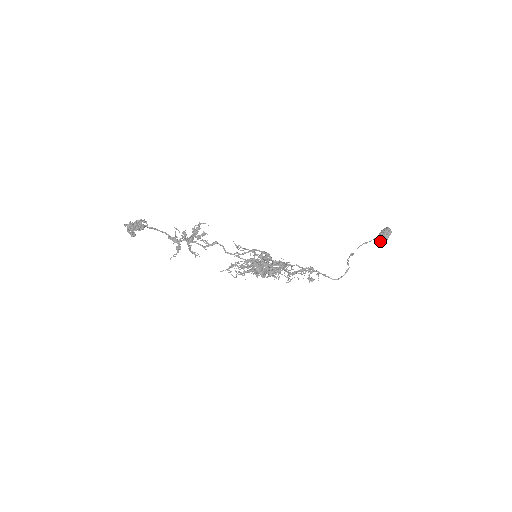
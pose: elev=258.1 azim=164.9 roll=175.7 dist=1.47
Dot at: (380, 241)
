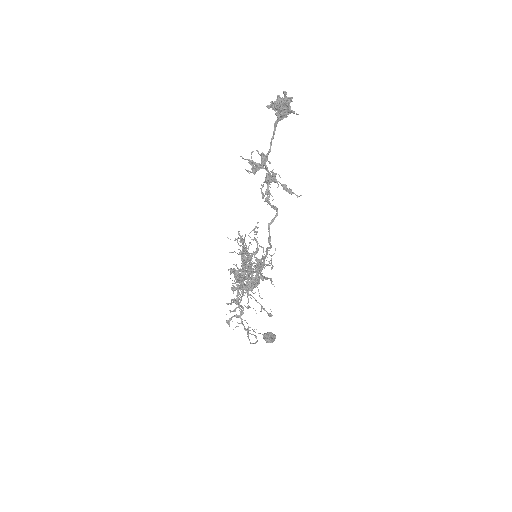
Dot at: (266, 339)
